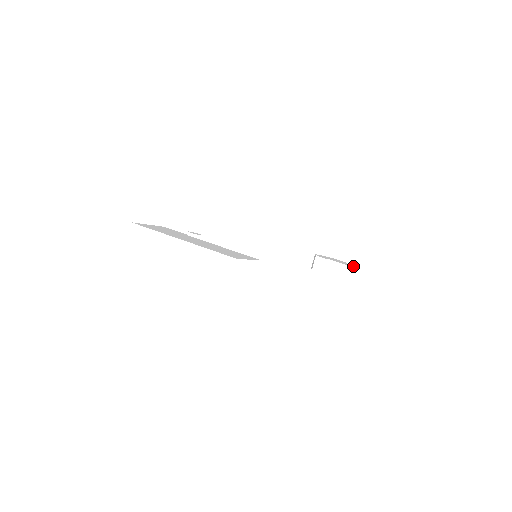
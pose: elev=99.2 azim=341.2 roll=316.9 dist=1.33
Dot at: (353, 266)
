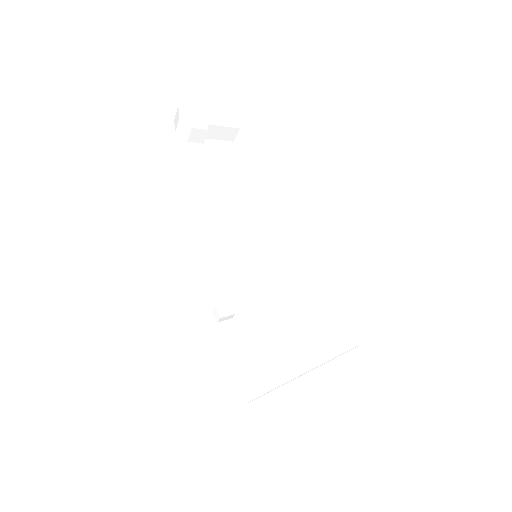
Dot at: (234, 119)
